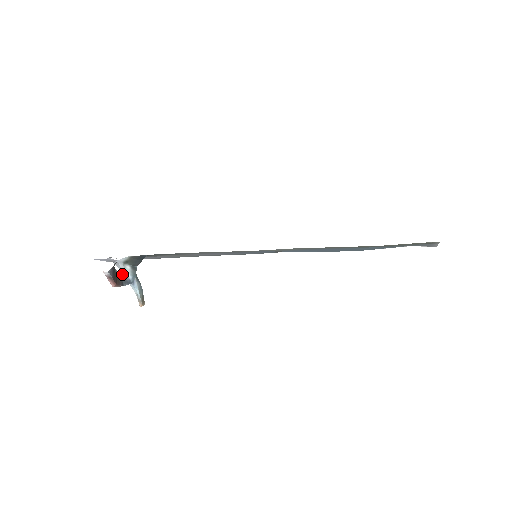
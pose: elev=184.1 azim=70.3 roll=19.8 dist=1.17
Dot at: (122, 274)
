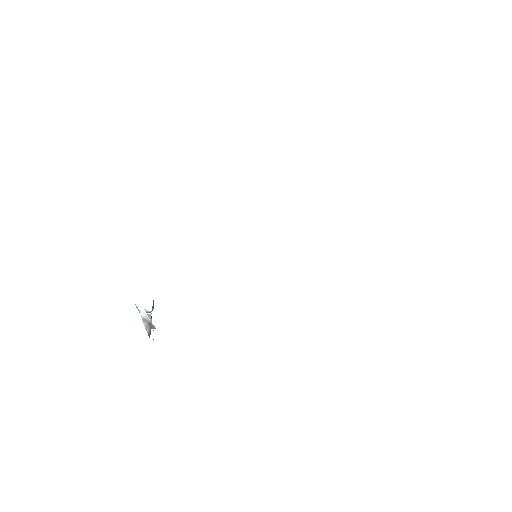
Dot at: (151, 319)
